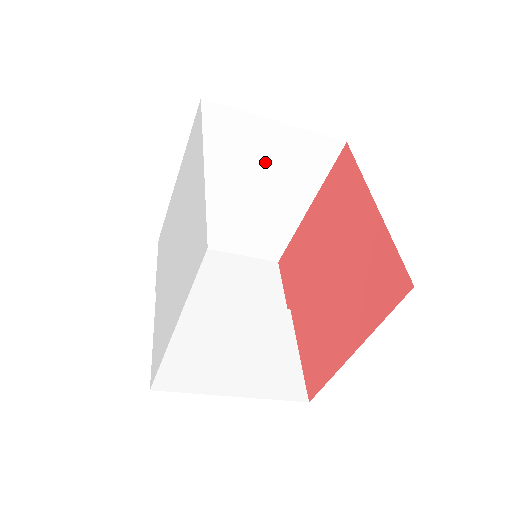
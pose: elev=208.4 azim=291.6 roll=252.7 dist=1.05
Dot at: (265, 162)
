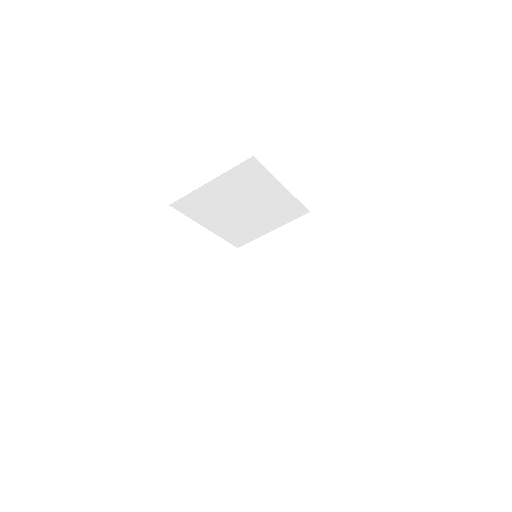
Dot at: (281, 252)
